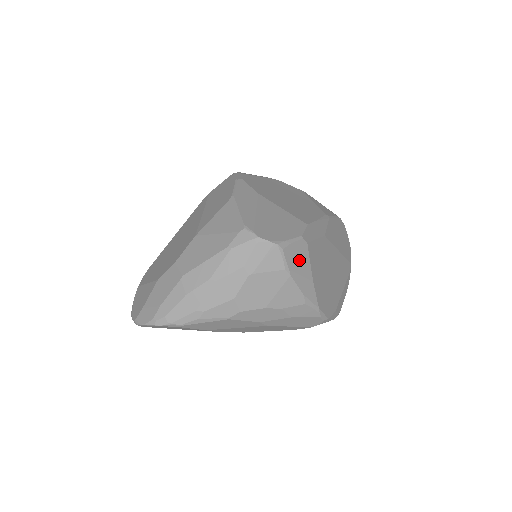
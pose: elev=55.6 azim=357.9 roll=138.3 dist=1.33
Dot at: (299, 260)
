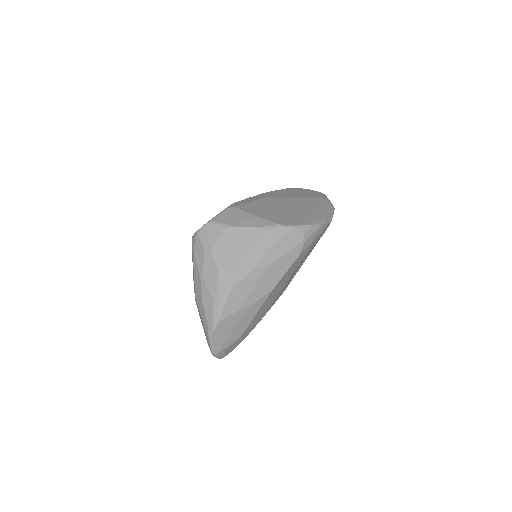
Dot at: (234, 217)
